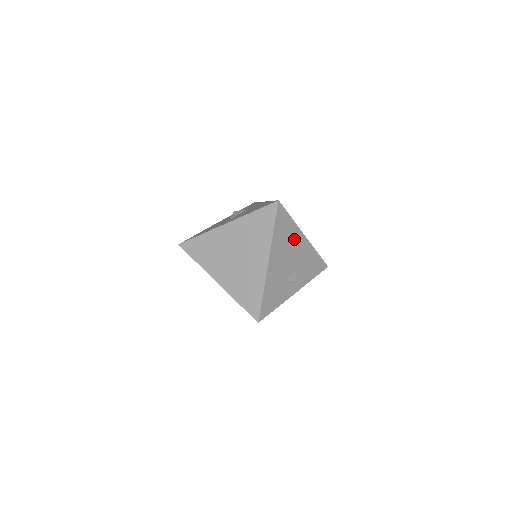
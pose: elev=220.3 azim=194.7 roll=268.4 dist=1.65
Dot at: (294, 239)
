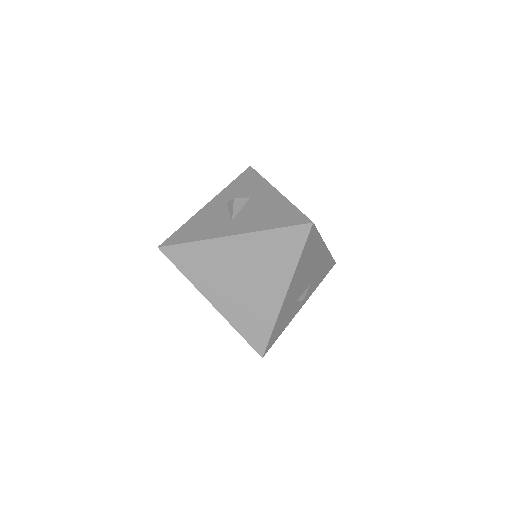
Dot at: (315, 255)
